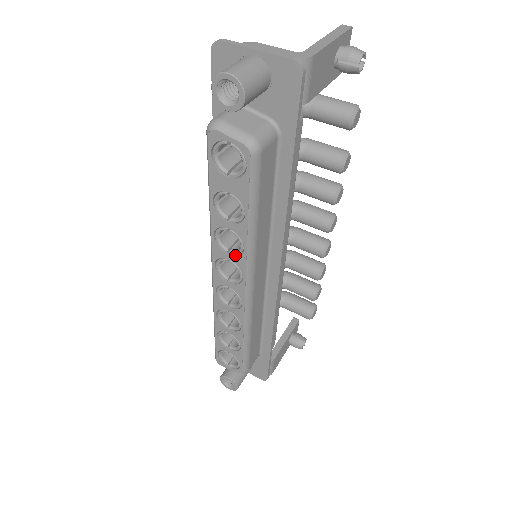
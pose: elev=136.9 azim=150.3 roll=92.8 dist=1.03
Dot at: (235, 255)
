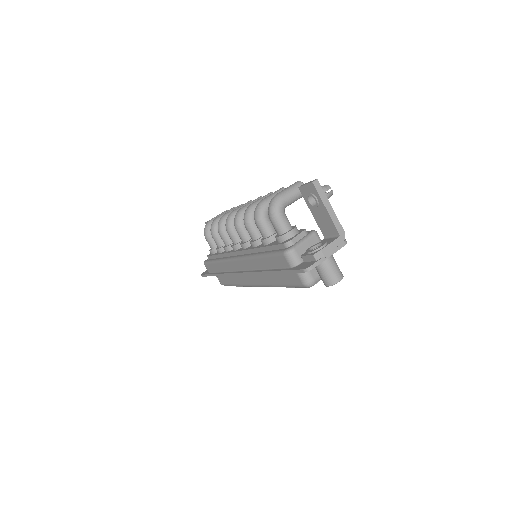
Dot at: occluded
